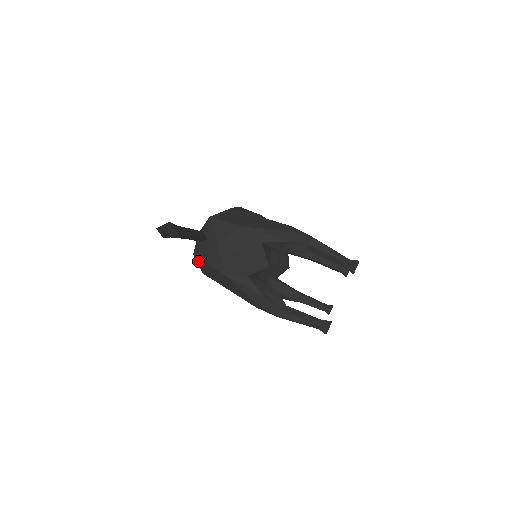
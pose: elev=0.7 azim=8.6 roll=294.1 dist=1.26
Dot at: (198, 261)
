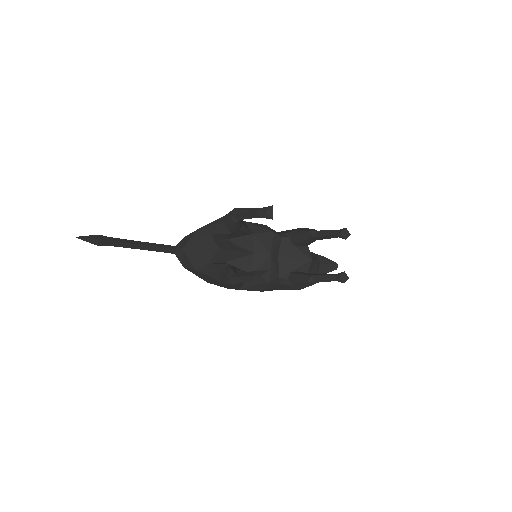
Dot at: (191, 271)
